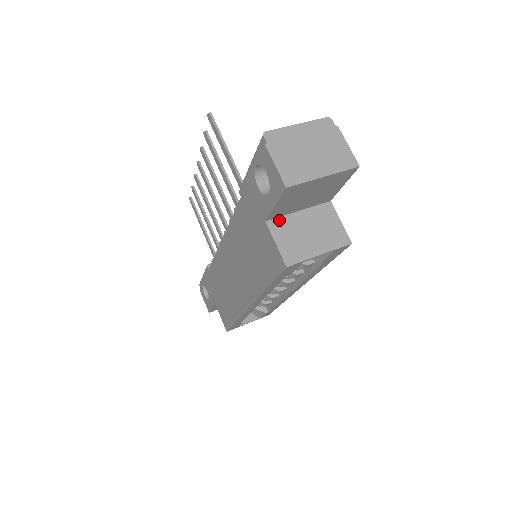
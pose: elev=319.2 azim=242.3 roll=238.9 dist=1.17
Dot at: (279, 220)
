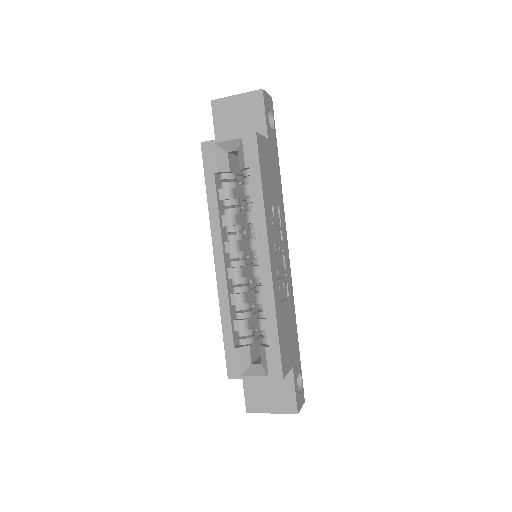
Dot at: occluded
